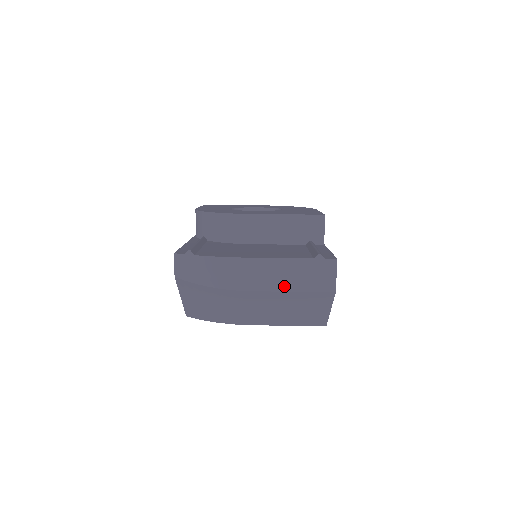
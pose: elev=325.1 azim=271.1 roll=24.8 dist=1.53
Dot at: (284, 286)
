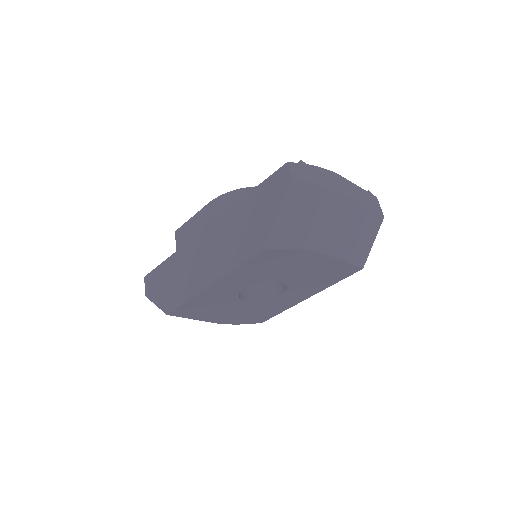
Dot at: (362, 202)
